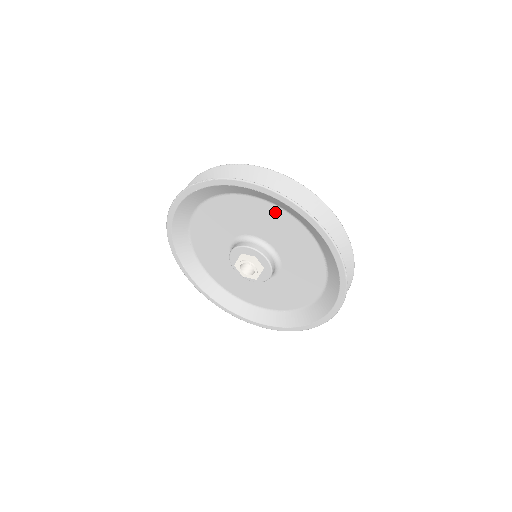
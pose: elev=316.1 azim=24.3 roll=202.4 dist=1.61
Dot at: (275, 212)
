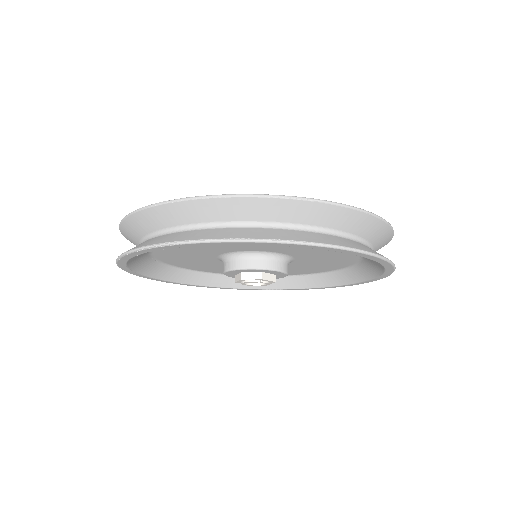
Dot at: occluded
